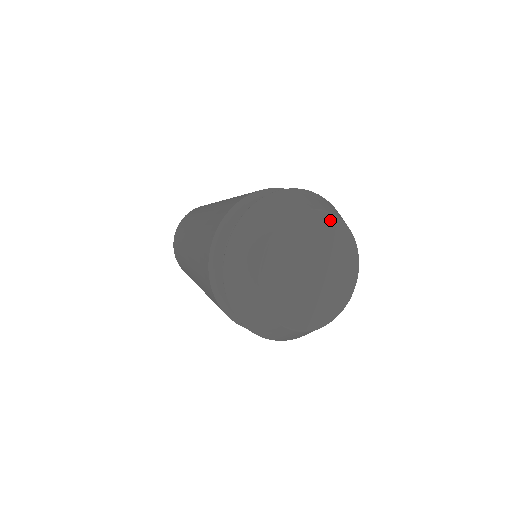
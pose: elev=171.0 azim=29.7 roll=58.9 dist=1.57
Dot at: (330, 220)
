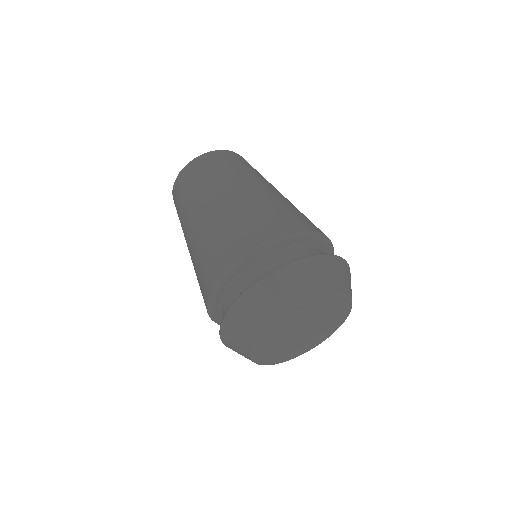
Dot at: (301, 309)
